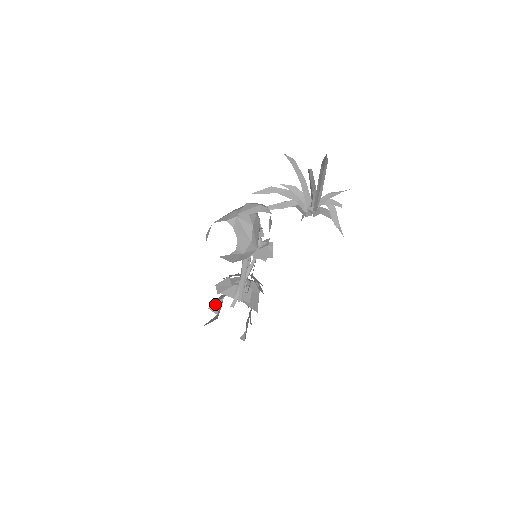
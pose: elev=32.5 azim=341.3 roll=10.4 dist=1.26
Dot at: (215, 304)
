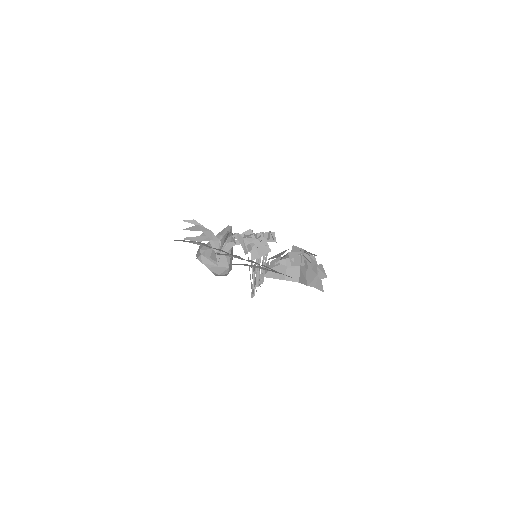
Dot at: occluded
